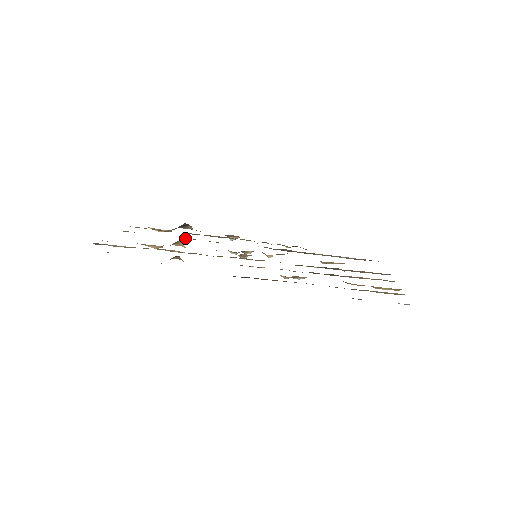
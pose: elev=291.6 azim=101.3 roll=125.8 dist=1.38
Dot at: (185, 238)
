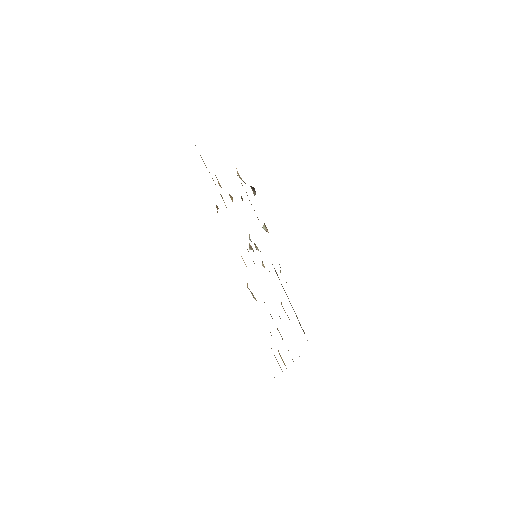
Dot at: (241, 197)
